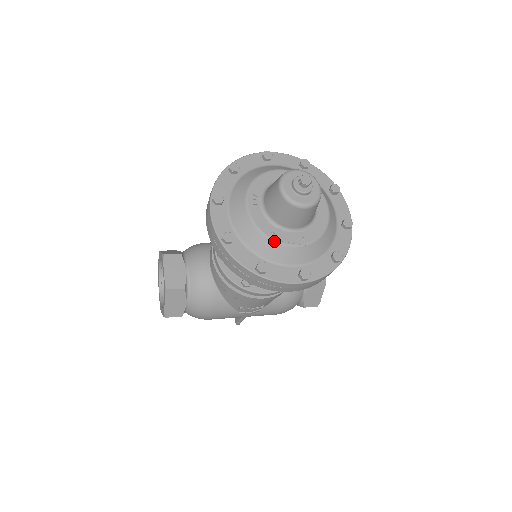
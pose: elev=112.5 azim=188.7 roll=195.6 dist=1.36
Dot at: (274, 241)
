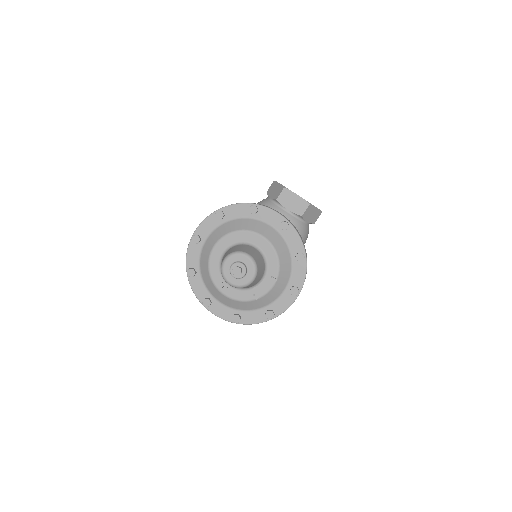
Dot at: (259, 298)
